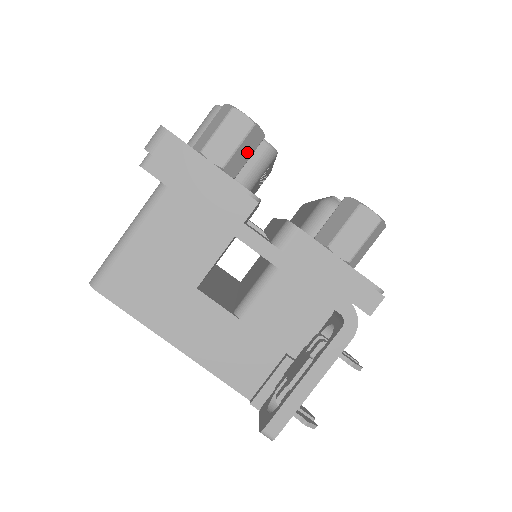
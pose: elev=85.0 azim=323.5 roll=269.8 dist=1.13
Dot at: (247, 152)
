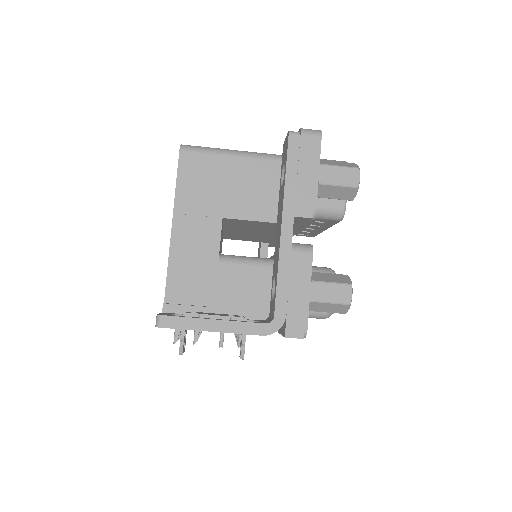
Dot at: (337, 194)
